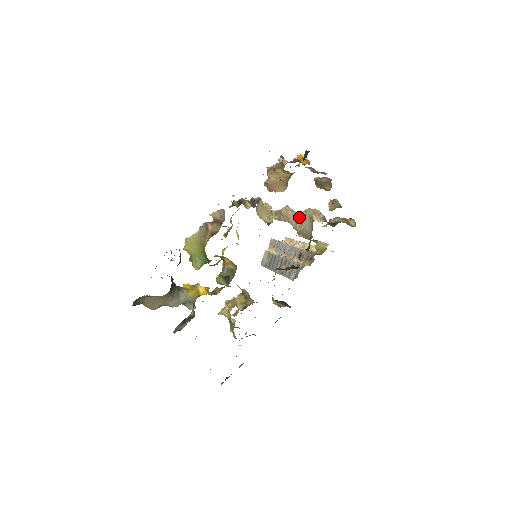
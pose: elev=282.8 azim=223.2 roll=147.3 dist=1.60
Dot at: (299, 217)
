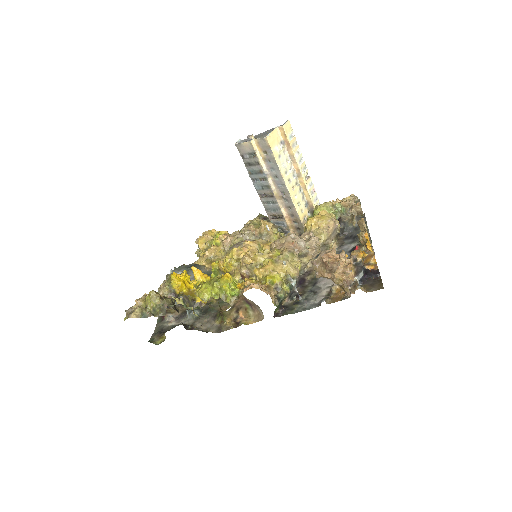
Dot at: (318, 252)
